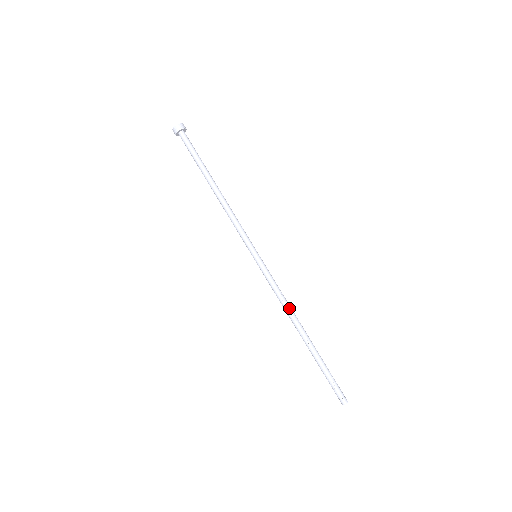
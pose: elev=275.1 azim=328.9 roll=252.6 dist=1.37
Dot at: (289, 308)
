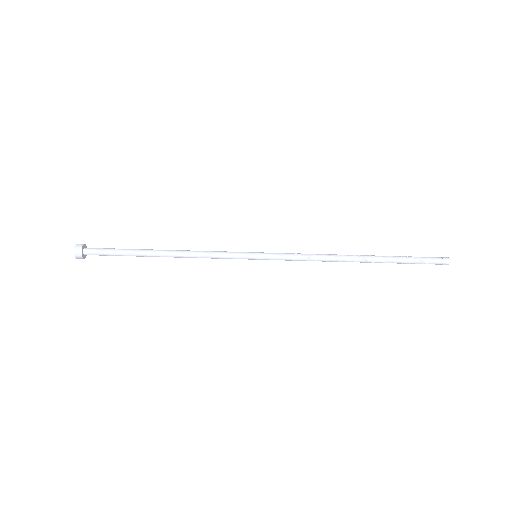
Dot at: (327, 259)
